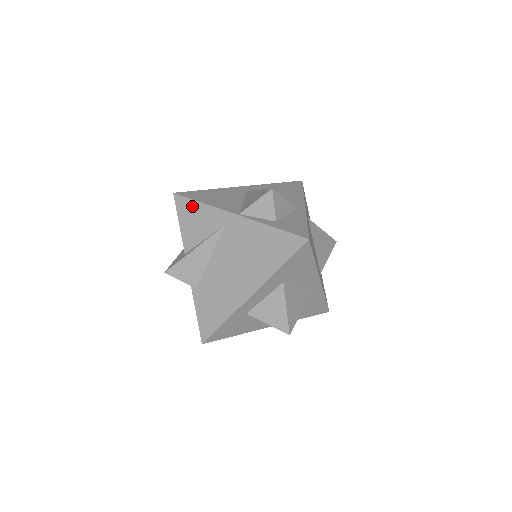
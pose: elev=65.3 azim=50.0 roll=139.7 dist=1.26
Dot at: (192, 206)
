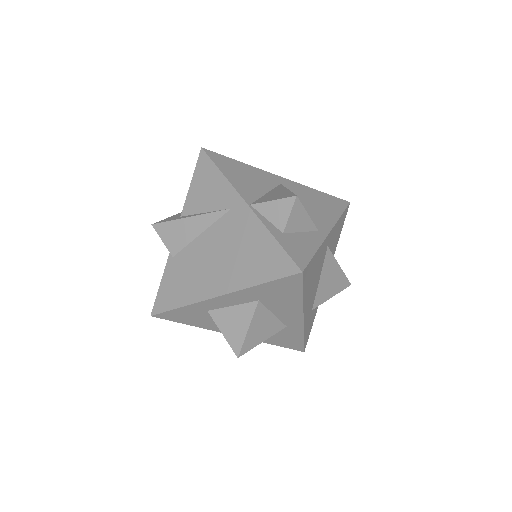
Dot at: (211, 171)
